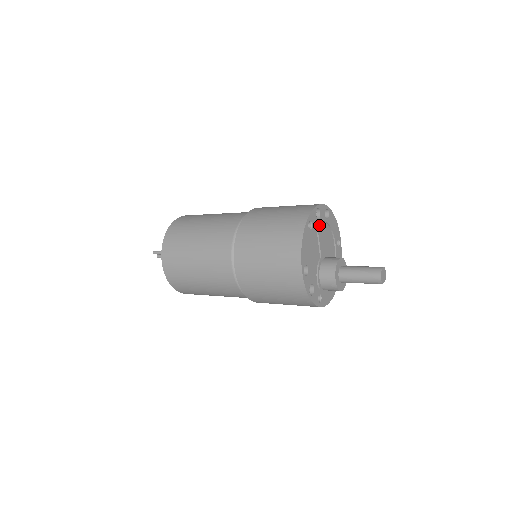
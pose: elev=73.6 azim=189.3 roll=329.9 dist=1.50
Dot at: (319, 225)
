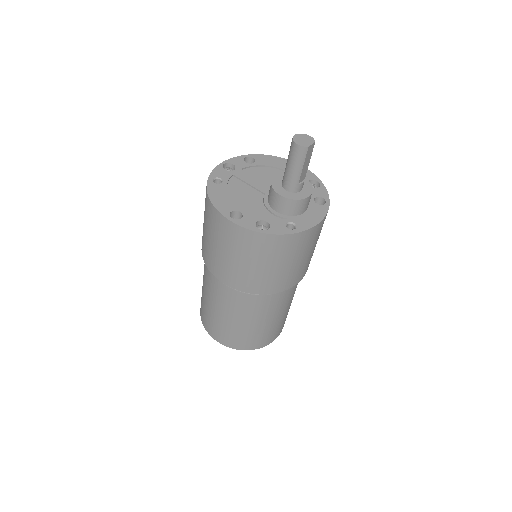
Dot at: (239, 174)
